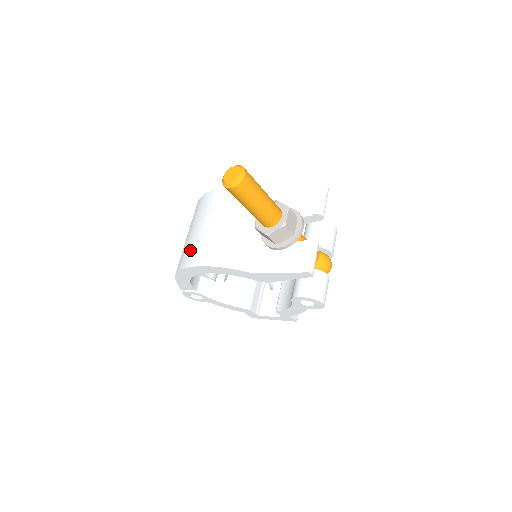
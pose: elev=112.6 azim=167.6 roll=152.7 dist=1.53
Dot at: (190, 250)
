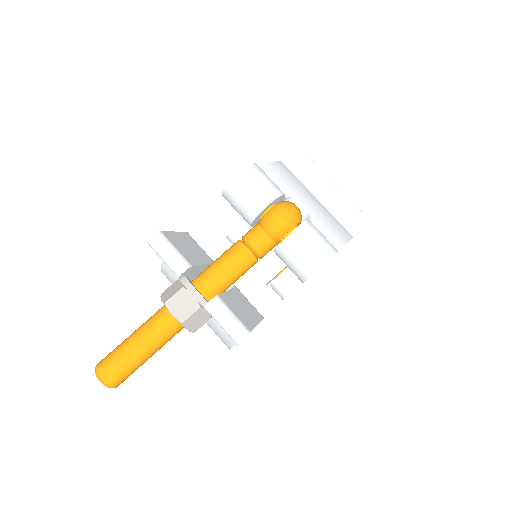
Dot at: occluded
